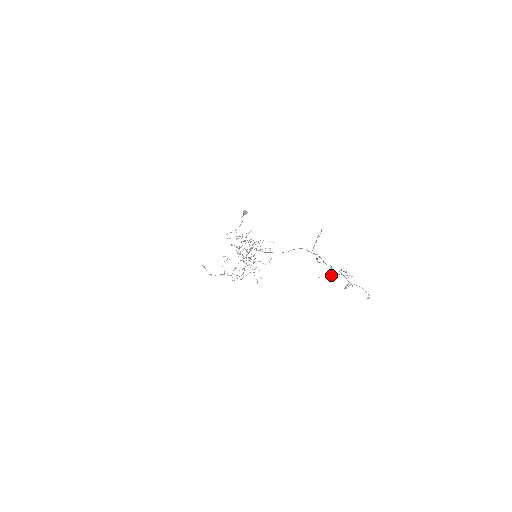
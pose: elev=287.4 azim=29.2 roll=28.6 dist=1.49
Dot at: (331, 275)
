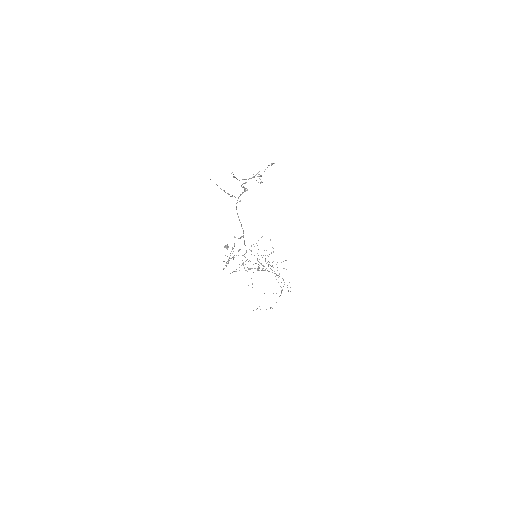
Dot at: (246, 190)
